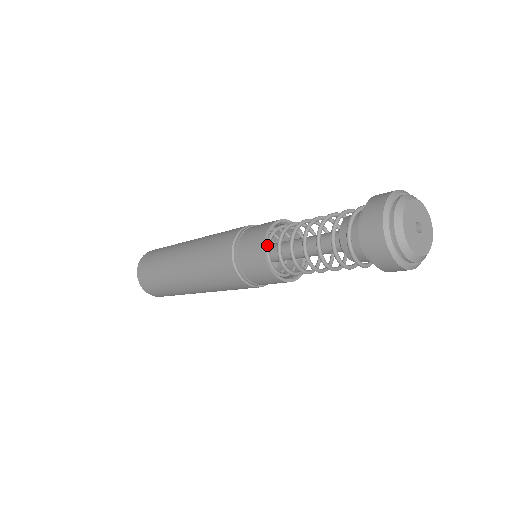
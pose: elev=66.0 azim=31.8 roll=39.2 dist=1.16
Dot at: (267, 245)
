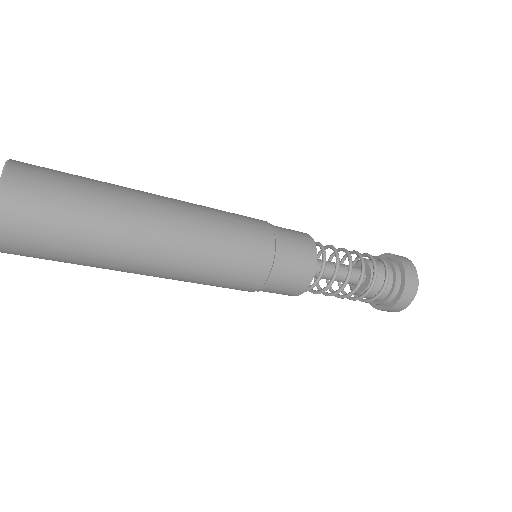
Dot at: (312, 255)
